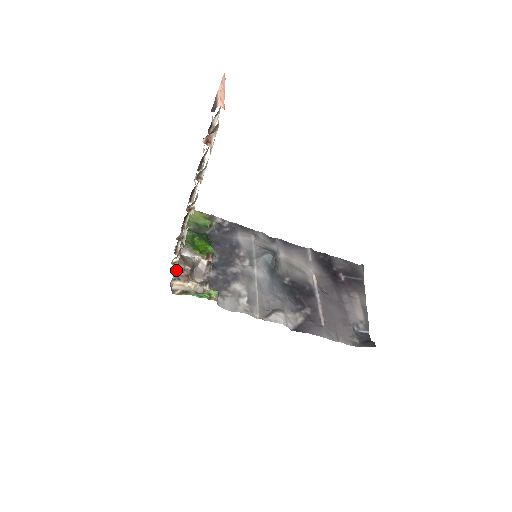
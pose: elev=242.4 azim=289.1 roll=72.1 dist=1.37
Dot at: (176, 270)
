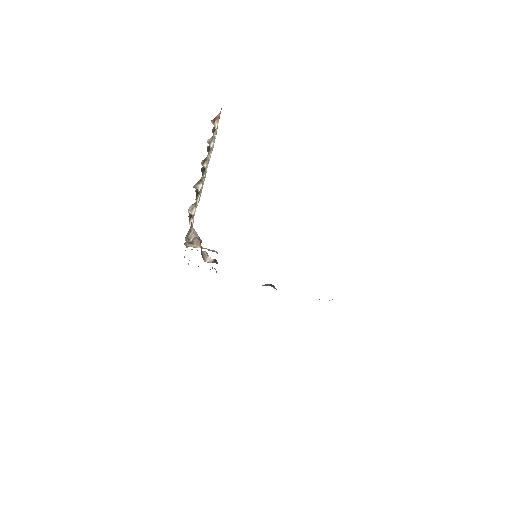
Dot at: (191, 223)
